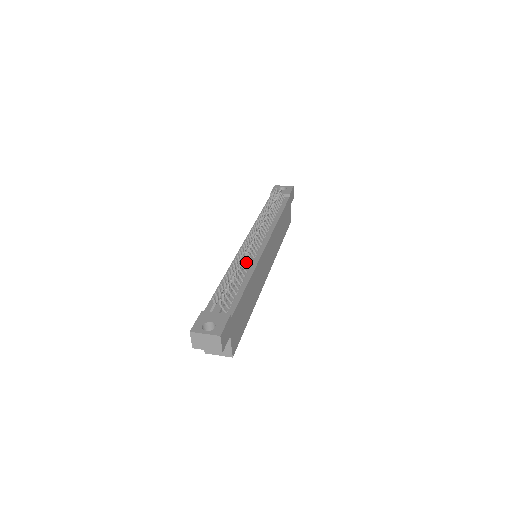
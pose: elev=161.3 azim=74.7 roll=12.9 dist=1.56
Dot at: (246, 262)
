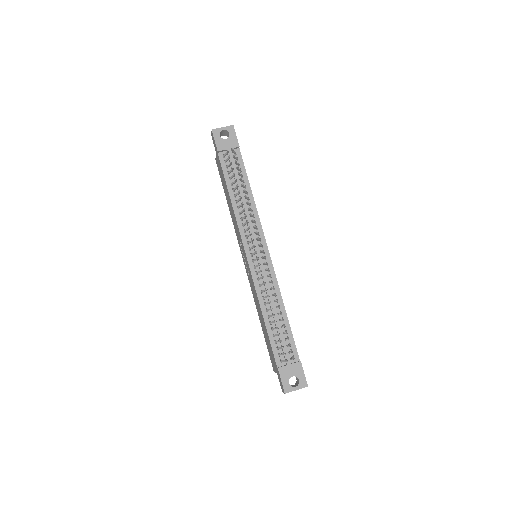
Dot at: occluded
